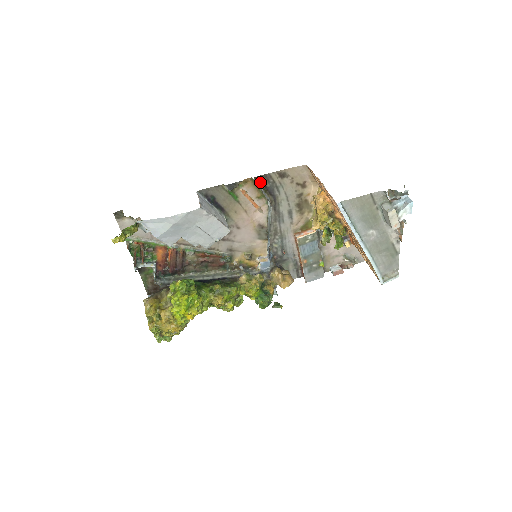
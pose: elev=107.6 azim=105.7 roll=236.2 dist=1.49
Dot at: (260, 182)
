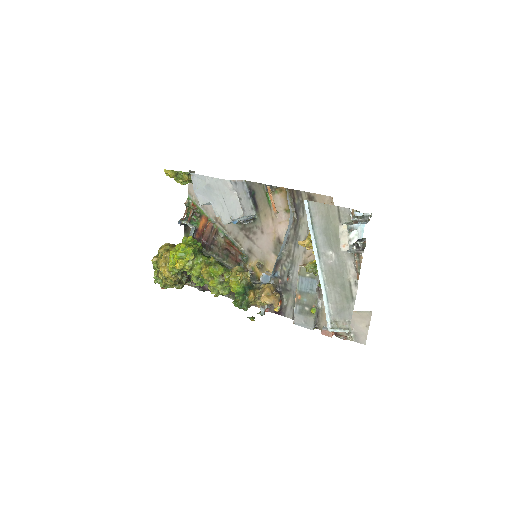
Dot at: (291, 196)
